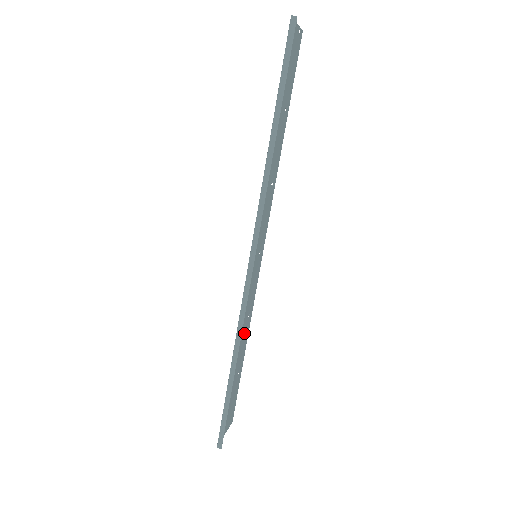
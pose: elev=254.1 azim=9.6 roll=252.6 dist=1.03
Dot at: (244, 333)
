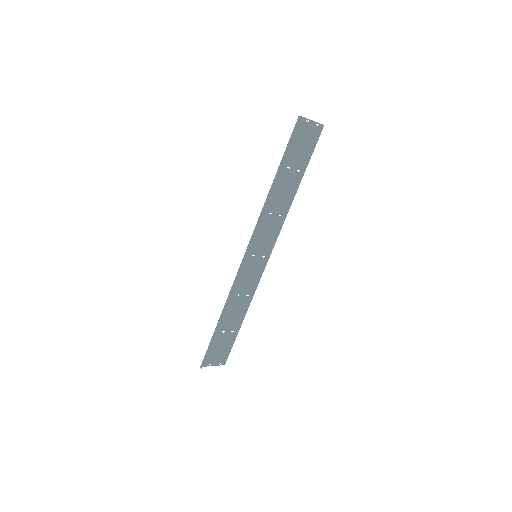
Dot at: (241, 305)
